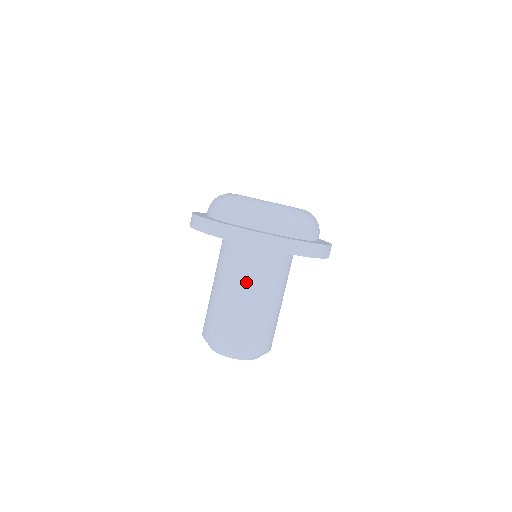
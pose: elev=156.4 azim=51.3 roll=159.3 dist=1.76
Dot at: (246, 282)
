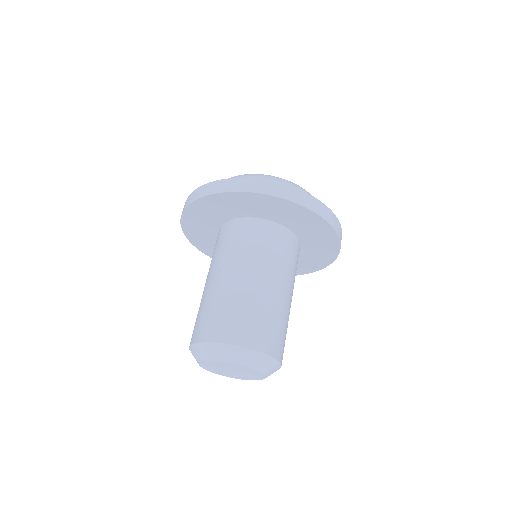
Dot at: (251, 259)
